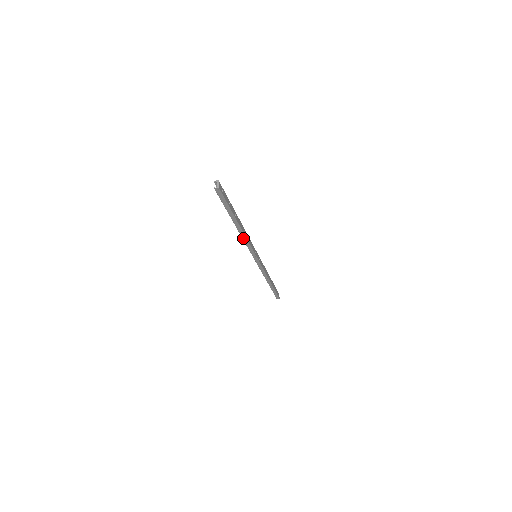
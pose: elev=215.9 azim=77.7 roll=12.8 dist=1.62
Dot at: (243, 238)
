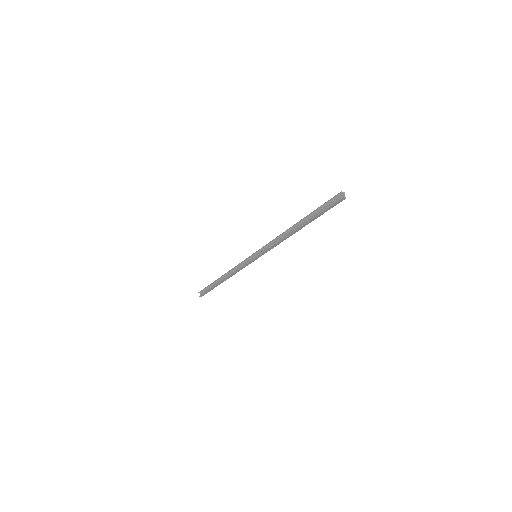
Dot at: (282, 240)
